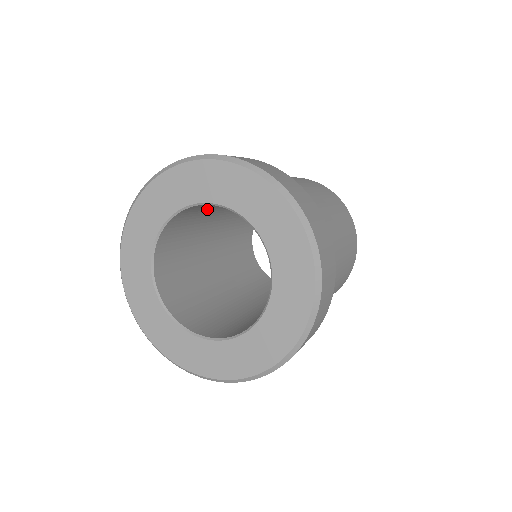
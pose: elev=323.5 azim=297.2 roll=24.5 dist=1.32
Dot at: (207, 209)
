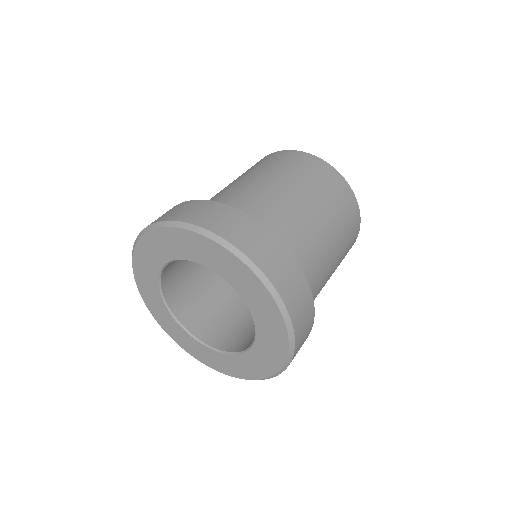
Dot at: occluded
